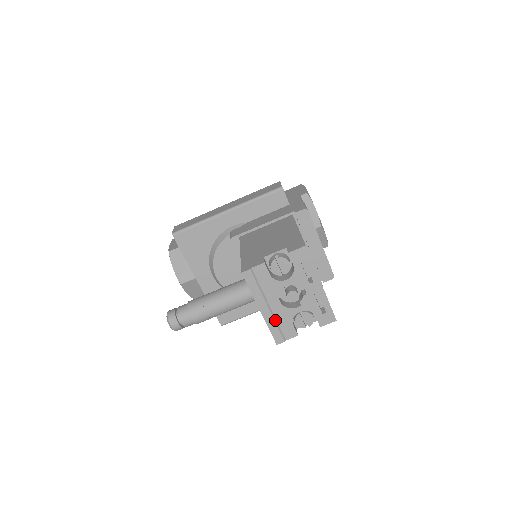
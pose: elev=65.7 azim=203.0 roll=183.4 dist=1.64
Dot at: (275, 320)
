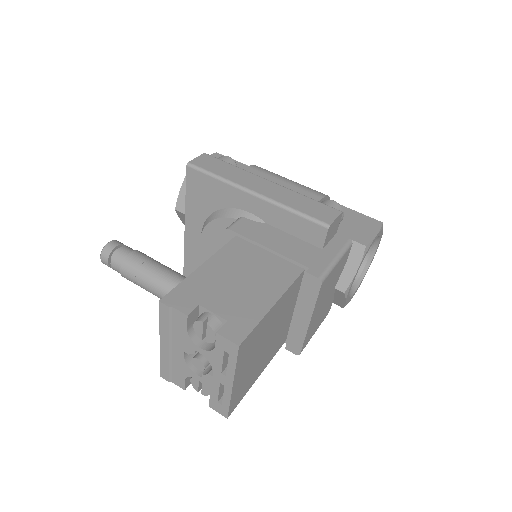
Dot at: (170, 361)
